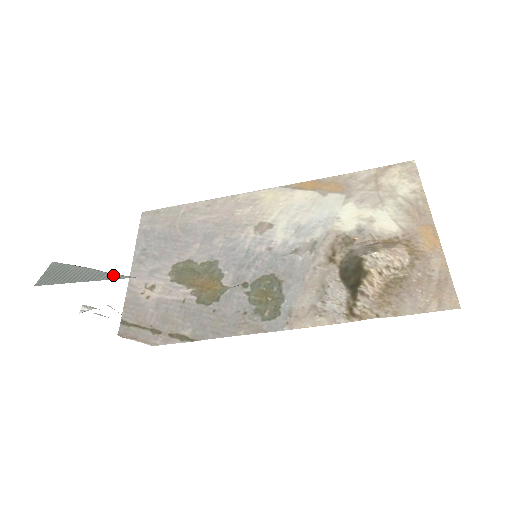
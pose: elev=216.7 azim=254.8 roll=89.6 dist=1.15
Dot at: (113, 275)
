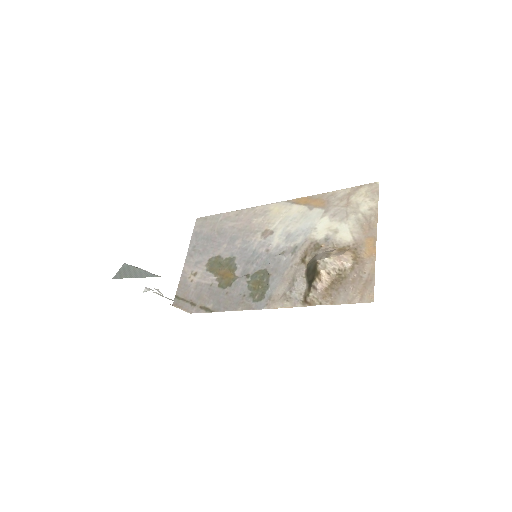
Dot at: (151, 274)
